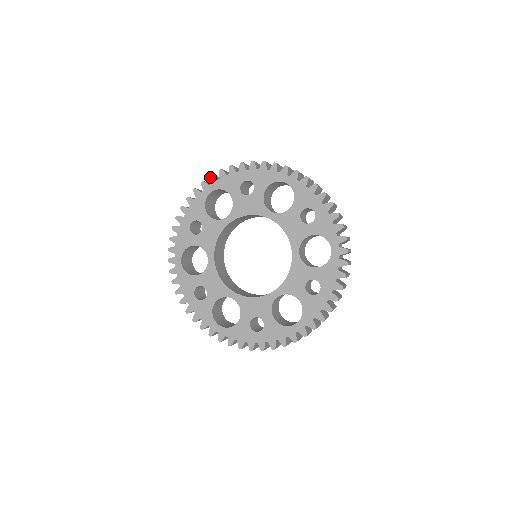
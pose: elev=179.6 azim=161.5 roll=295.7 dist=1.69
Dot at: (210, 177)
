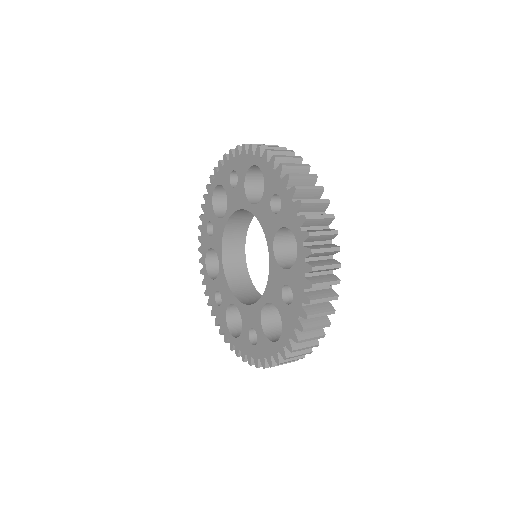
Dot at: (265, 151)
